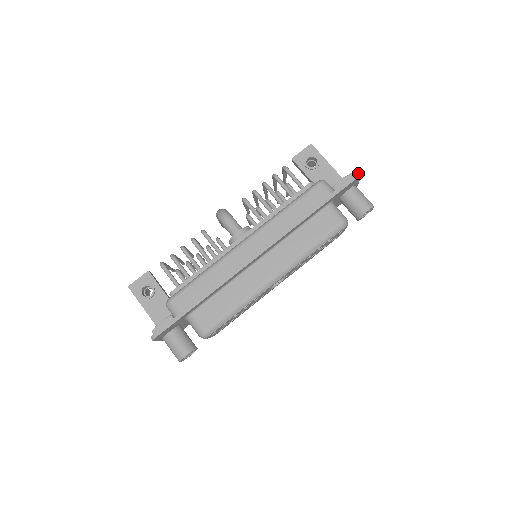
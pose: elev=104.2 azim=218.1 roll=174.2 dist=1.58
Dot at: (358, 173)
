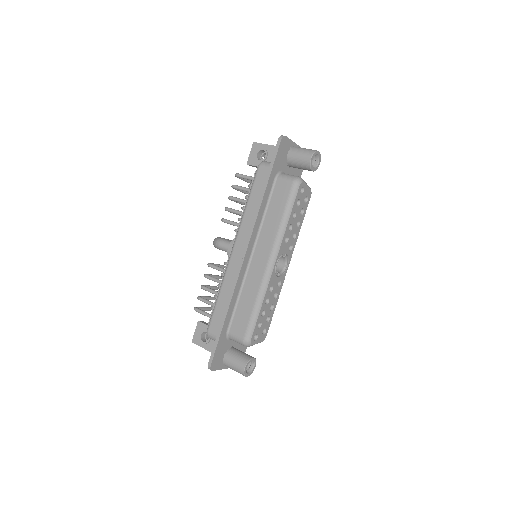
Dot at: (280, 136)
